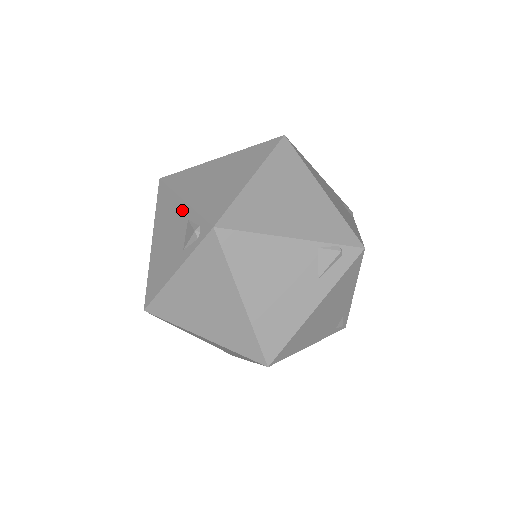
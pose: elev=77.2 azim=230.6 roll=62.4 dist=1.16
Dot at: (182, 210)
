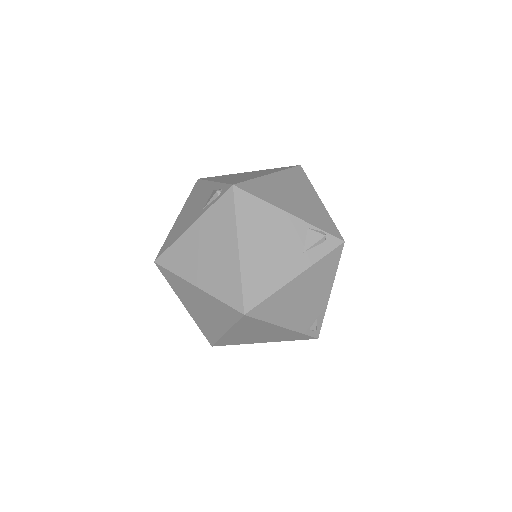
Dot at: (211, 187)
